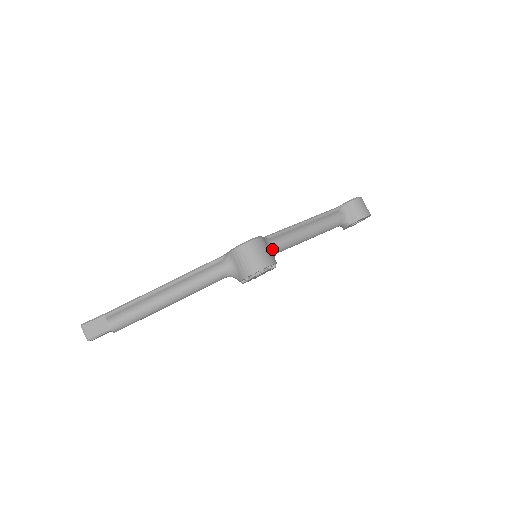
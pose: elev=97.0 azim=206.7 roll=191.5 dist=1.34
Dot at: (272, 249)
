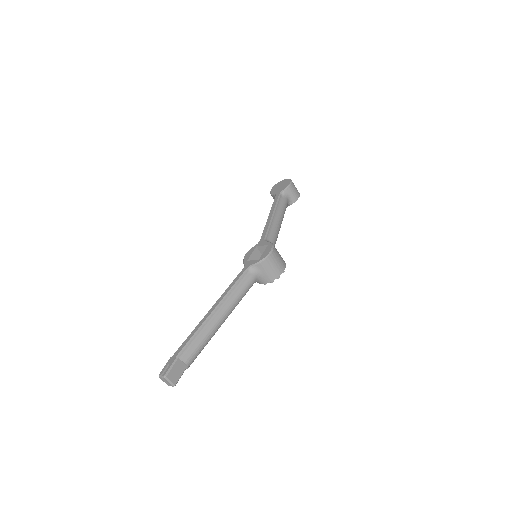
Dot at: occluded
